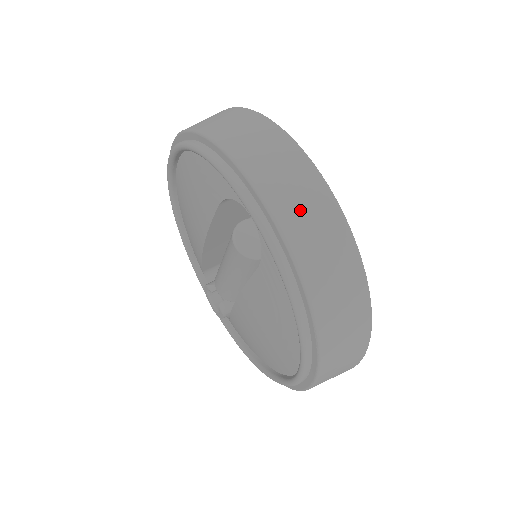
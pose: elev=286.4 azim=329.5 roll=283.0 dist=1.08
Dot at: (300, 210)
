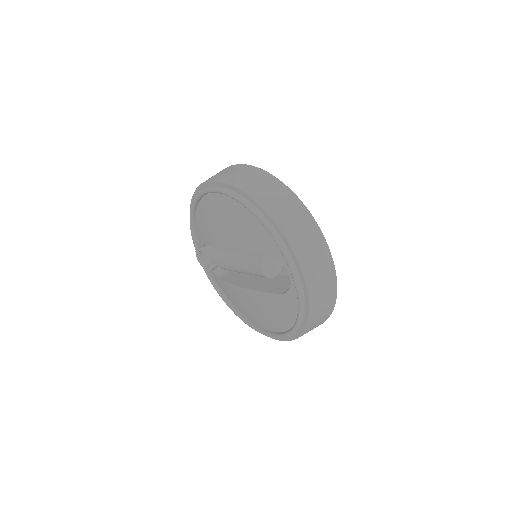
Dot at: (320, 284)
